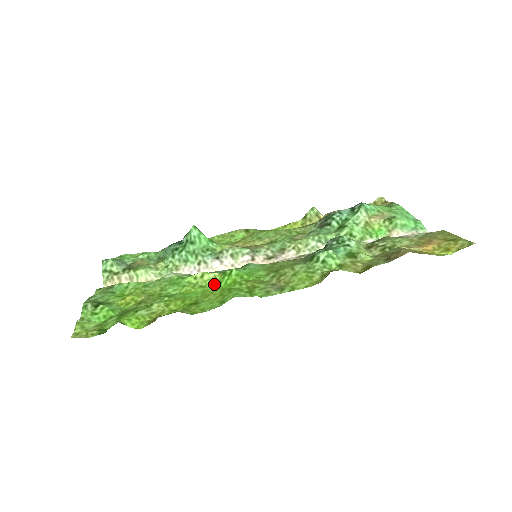
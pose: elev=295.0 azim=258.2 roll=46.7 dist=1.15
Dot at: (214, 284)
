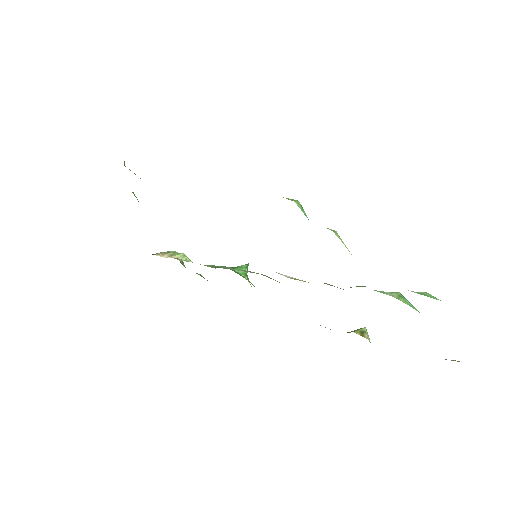
Dot at: occluded
